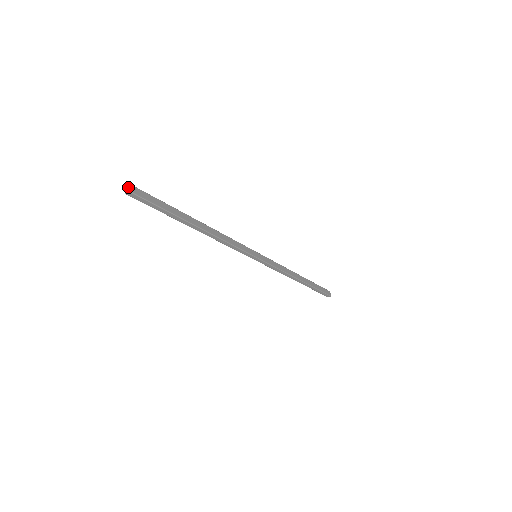
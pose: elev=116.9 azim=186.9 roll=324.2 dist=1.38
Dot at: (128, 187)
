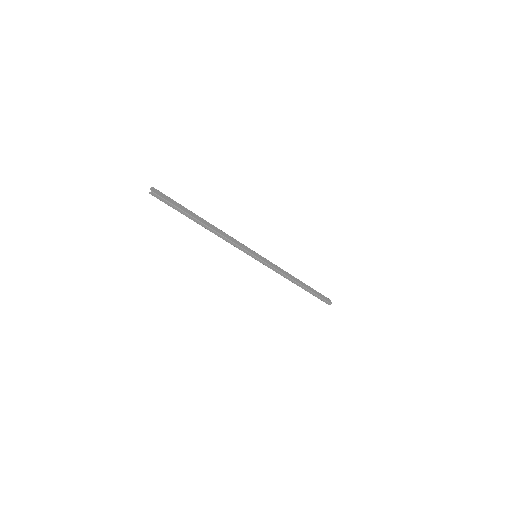
Dot at: (151, 189)
